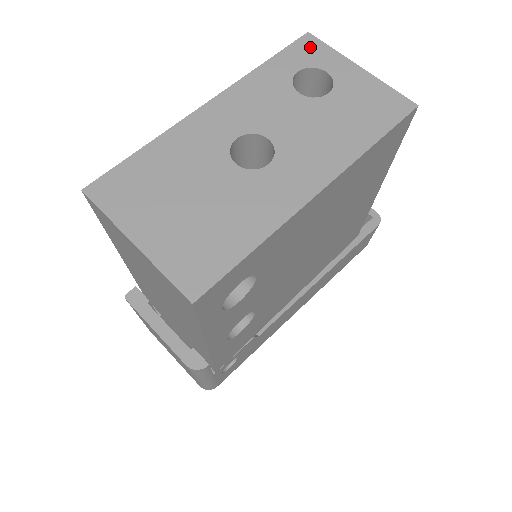
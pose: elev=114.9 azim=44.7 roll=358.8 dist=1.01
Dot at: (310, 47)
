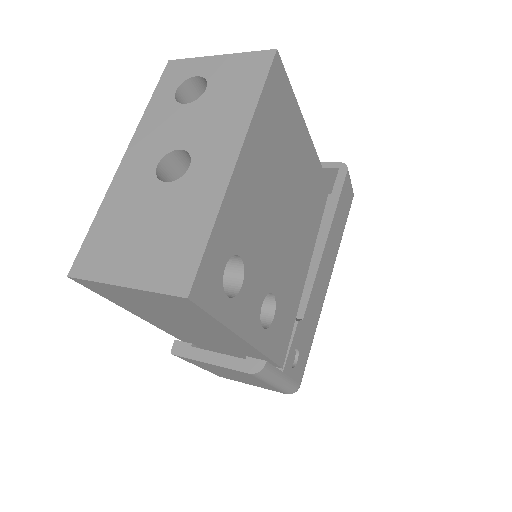
Dot at: (175, 69)
